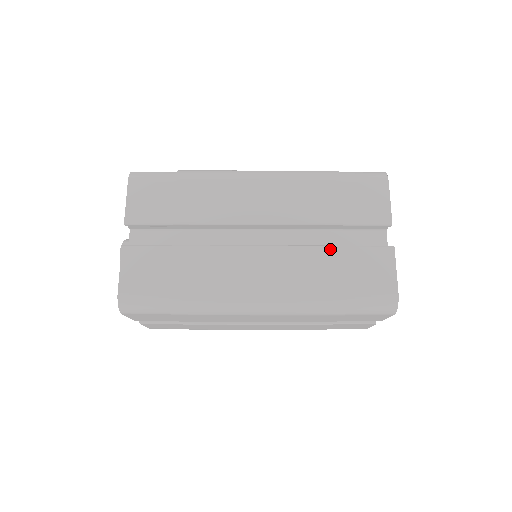
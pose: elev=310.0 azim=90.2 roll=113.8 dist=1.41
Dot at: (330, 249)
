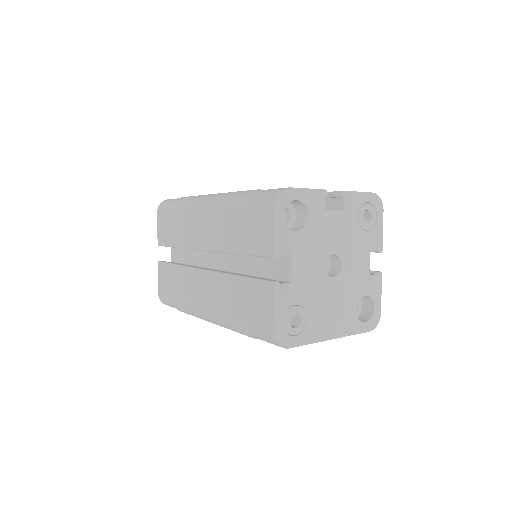
Dot at: occluded
